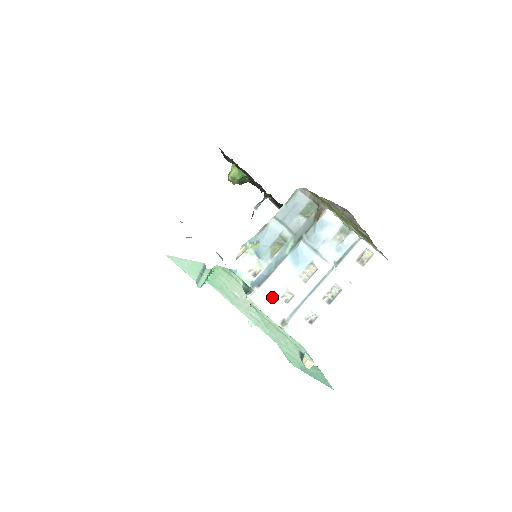
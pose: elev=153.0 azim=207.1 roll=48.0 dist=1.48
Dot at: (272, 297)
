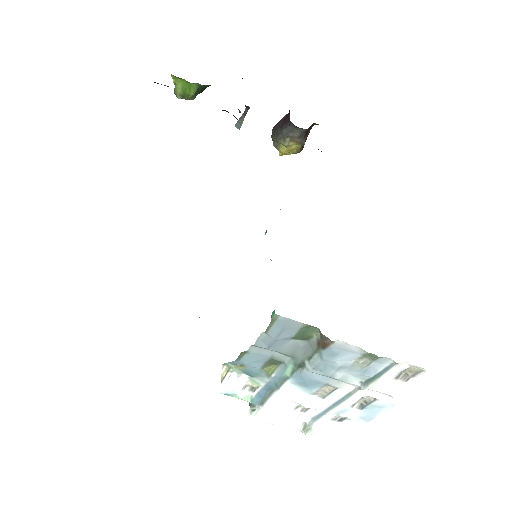
Dot at: (283, 412)
